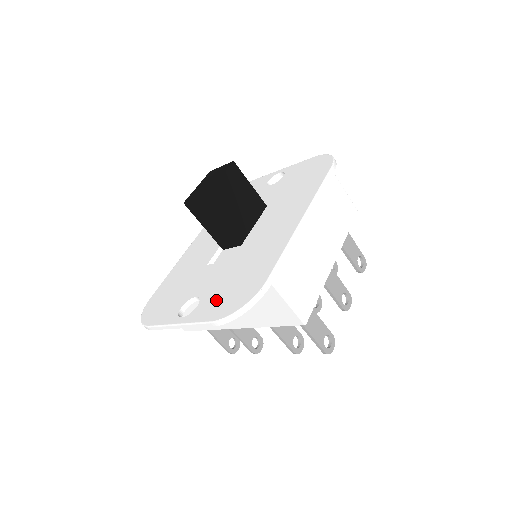
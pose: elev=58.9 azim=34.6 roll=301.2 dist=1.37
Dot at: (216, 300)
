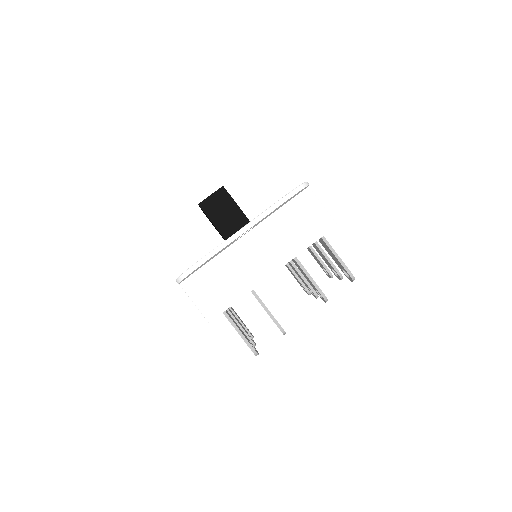
Dot at: occluded
